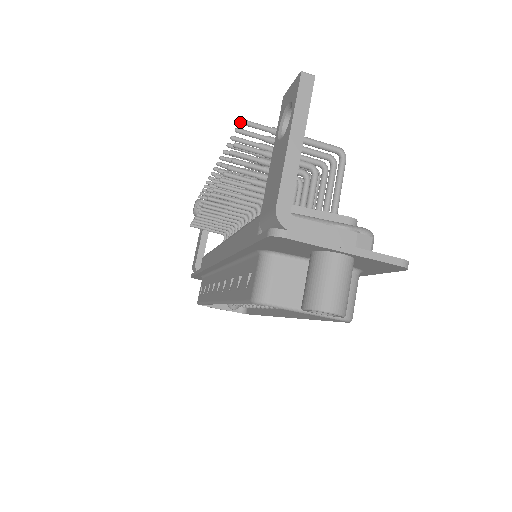
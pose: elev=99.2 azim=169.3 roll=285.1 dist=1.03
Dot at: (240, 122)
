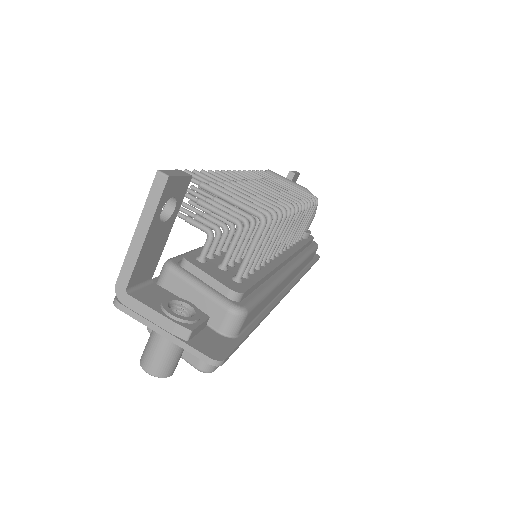
Dot at: occluded
